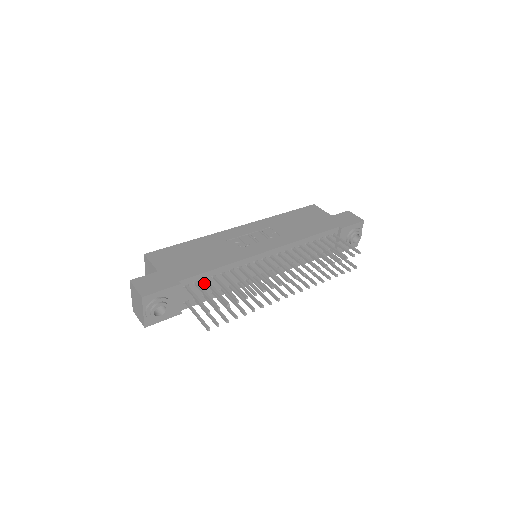
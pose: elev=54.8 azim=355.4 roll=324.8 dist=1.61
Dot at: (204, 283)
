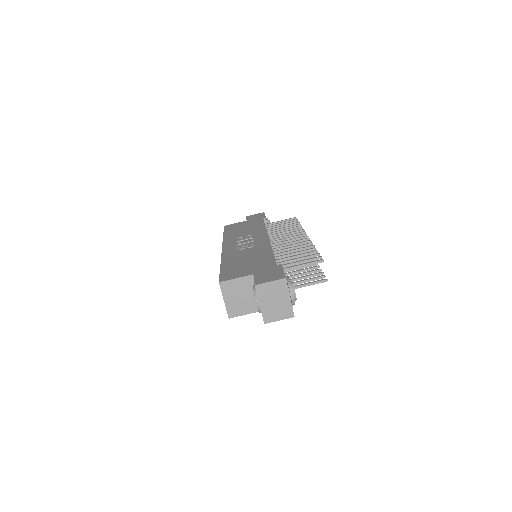
Dot at: occluded
